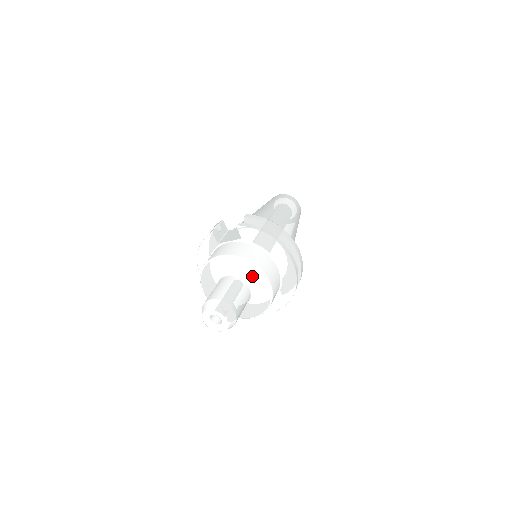
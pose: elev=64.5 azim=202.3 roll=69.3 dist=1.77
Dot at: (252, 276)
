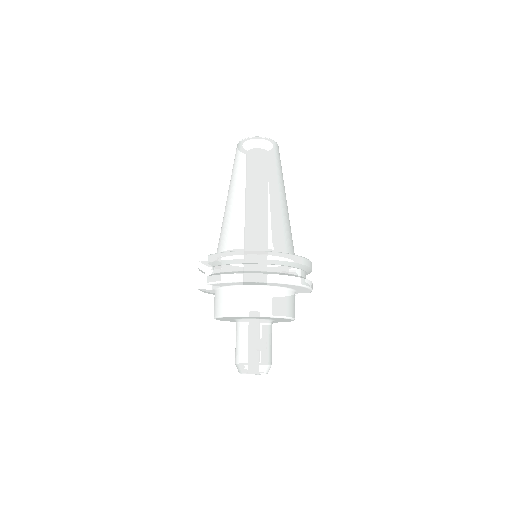
Dot at: occluded
